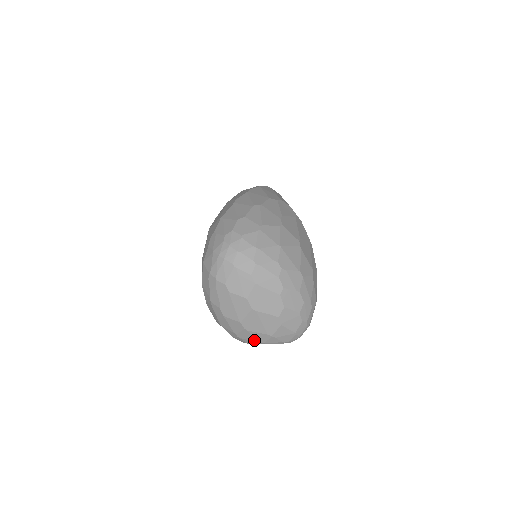
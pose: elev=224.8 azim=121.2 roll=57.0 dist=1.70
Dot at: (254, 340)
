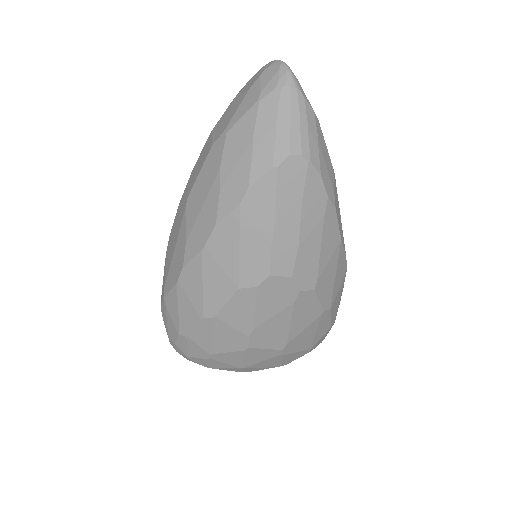
Dot at: occluded
